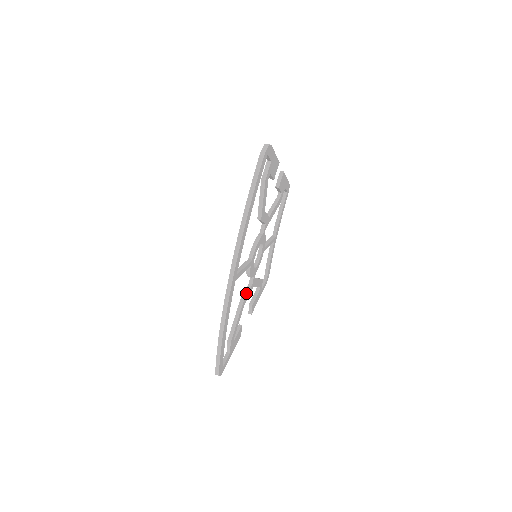
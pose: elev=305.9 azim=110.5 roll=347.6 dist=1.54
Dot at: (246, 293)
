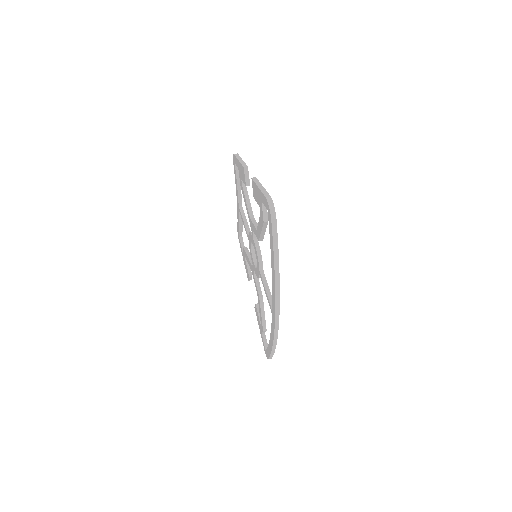
Dot at: (259, 287)
